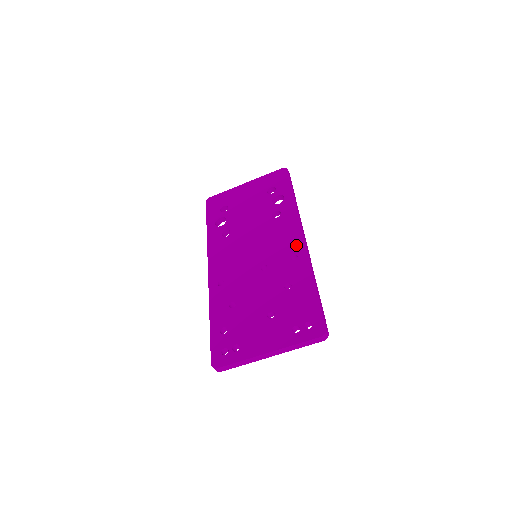
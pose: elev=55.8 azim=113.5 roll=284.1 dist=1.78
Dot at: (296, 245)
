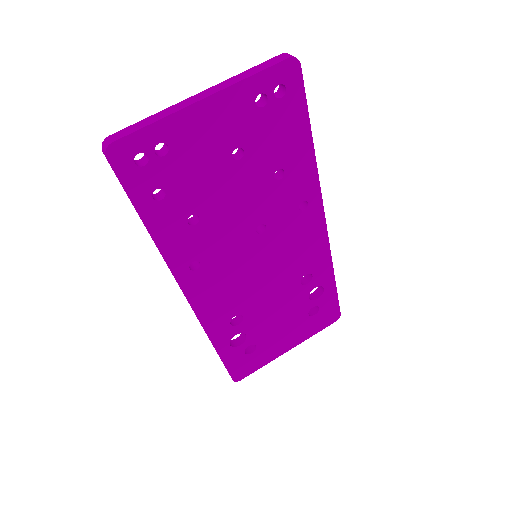
Dot at: occluded
